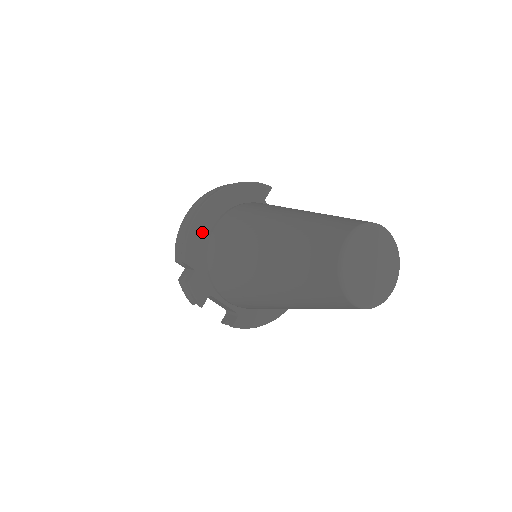
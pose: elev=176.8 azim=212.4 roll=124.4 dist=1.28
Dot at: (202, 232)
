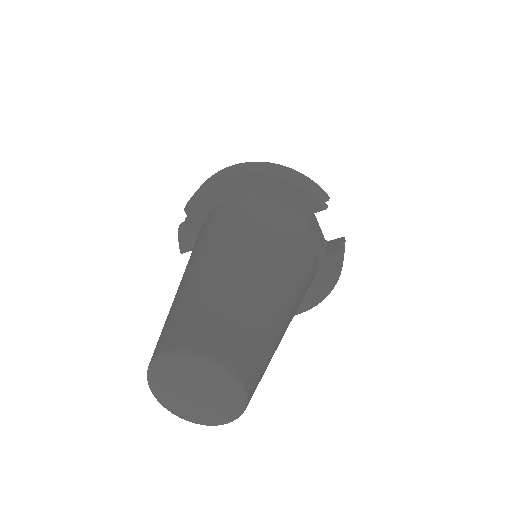
Dot at: (216, 197)
